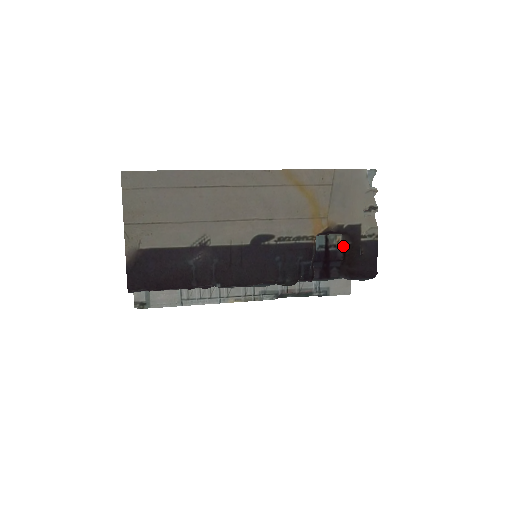
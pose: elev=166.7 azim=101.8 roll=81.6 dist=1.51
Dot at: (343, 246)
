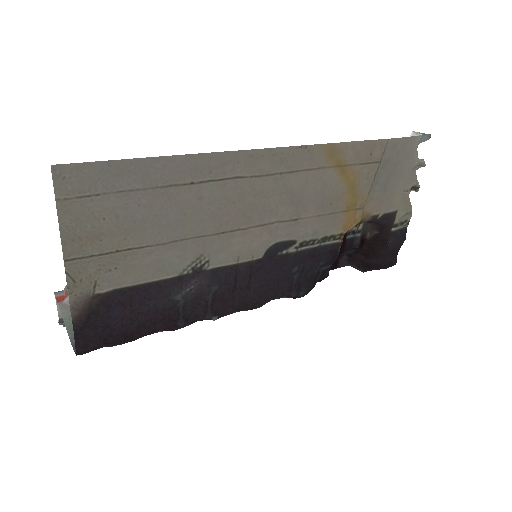
Dot at: (363, 232)
